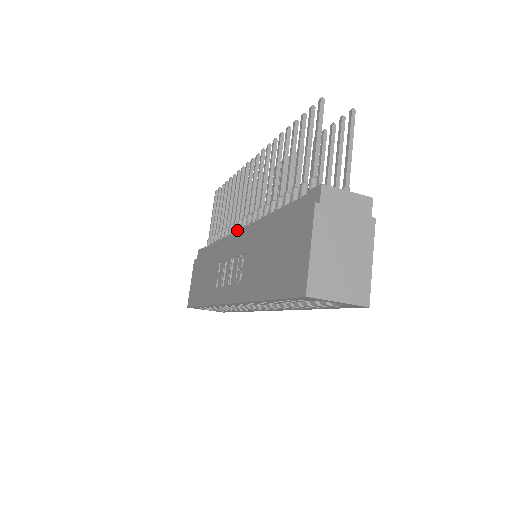
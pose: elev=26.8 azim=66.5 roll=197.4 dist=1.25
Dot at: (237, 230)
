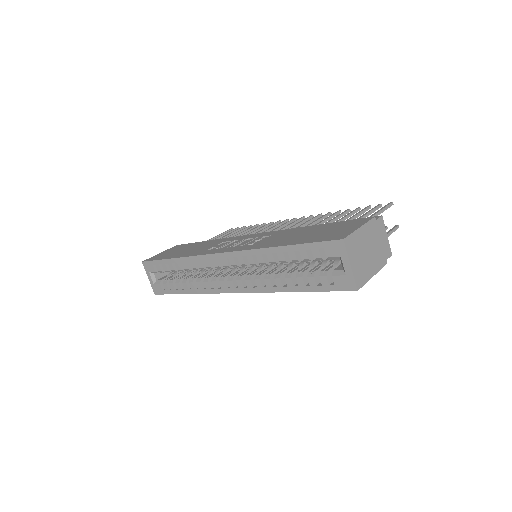
Dot at: occluded
